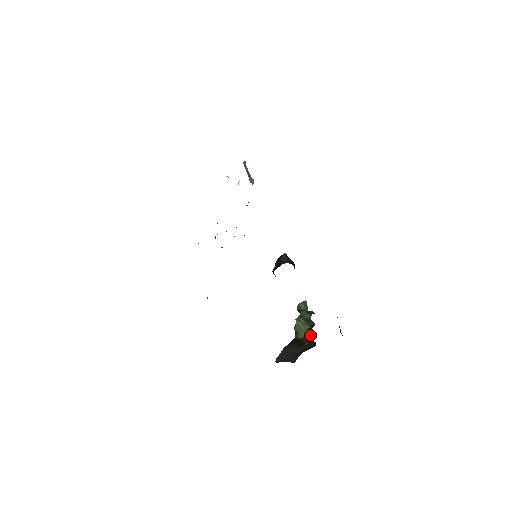
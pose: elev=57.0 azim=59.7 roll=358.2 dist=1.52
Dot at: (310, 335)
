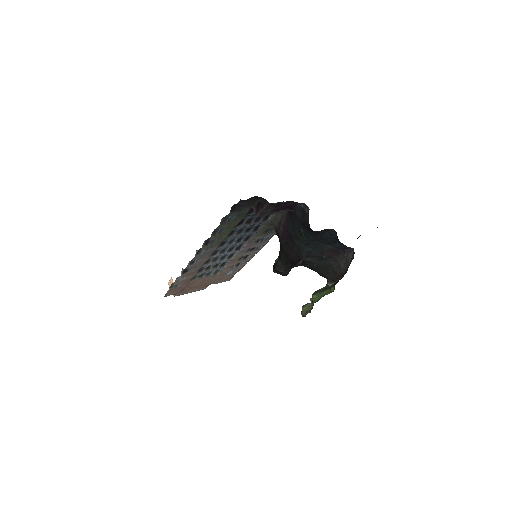
Dot at: (337, 282)
